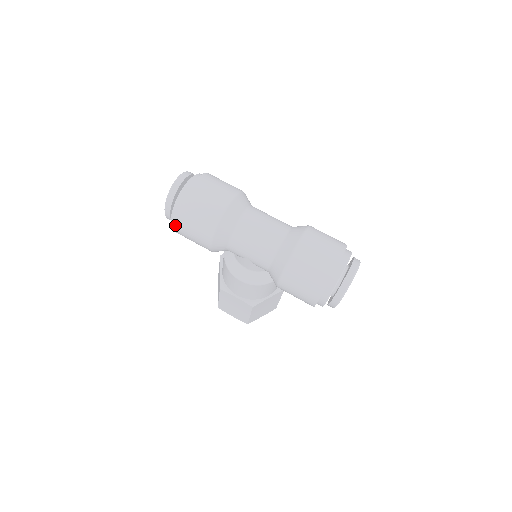
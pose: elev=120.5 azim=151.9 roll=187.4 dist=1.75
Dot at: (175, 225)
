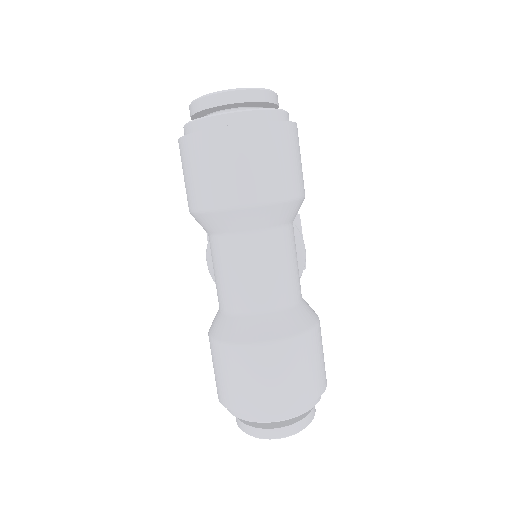
Dot at: (178, 141)
